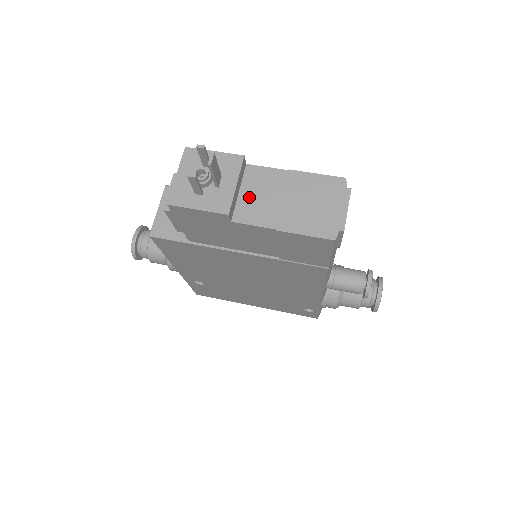
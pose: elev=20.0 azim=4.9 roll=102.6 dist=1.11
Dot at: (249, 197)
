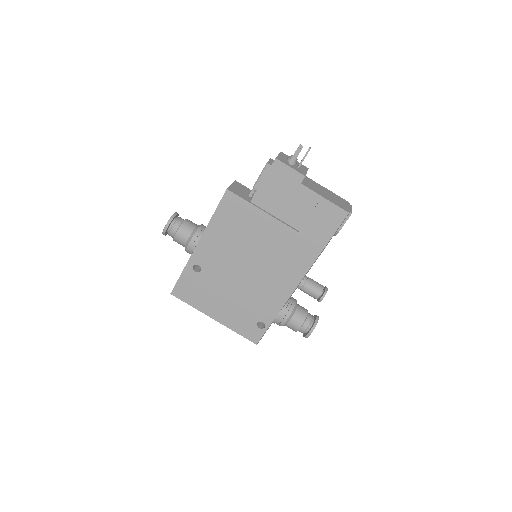
Dot at: (308, 183)
